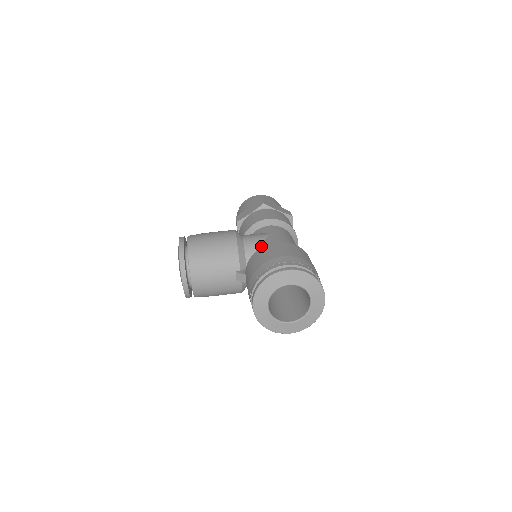
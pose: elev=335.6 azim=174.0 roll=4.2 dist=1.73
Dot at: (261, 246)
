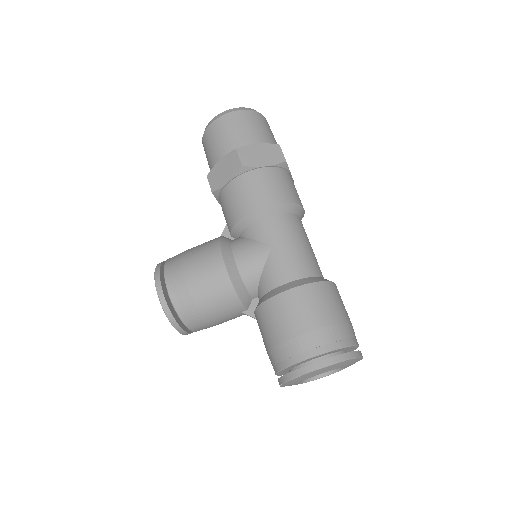
Dot at: (264, 278)
